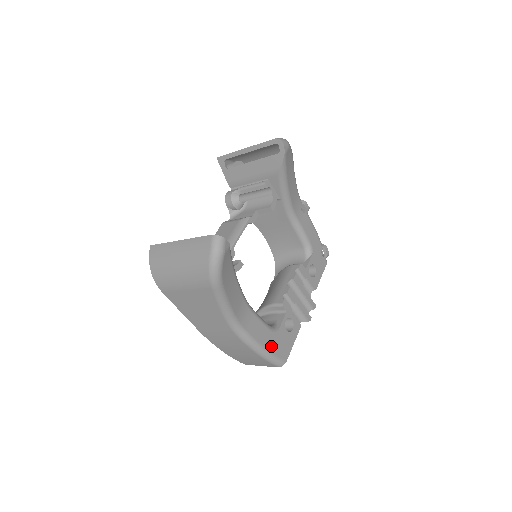
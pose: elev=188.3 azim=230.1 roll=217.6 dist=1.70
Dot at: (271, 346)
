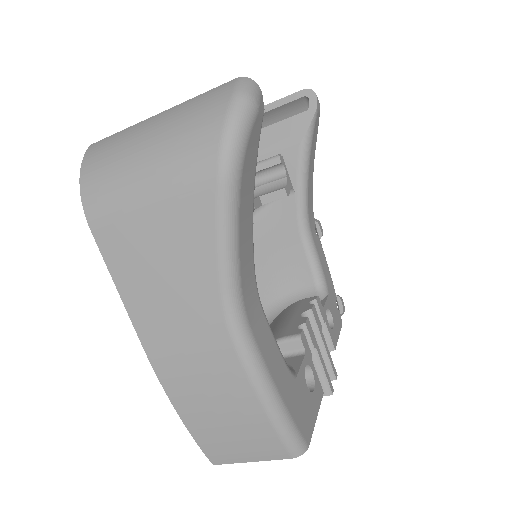
Dot at: (288, 397)
